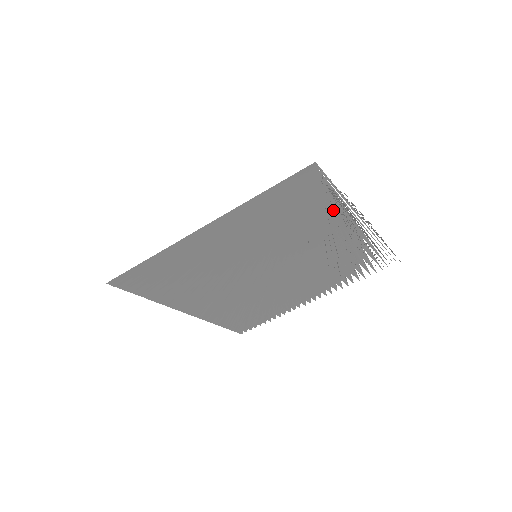
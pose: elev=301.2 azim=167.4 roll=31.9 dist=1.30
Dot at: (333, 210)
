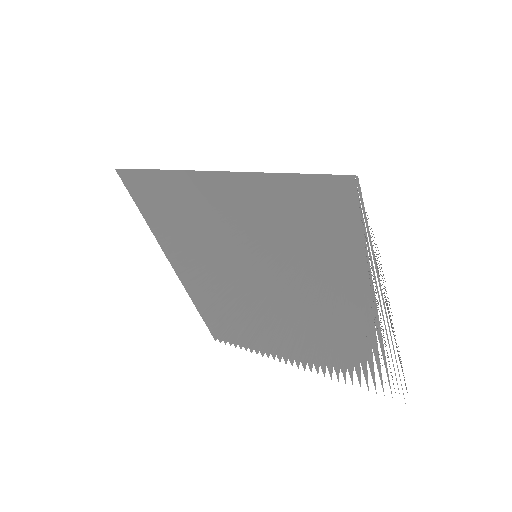
Dot at: (356, 264)
